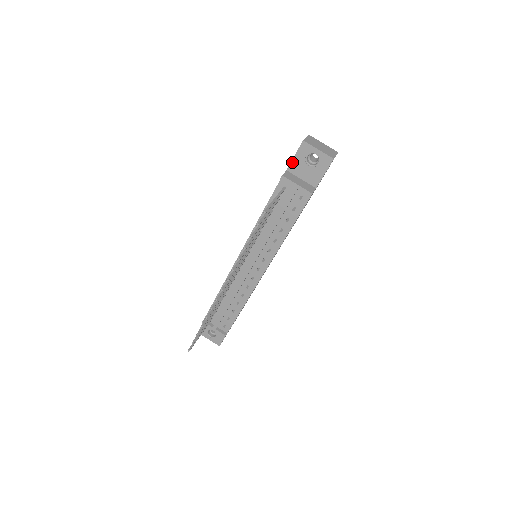
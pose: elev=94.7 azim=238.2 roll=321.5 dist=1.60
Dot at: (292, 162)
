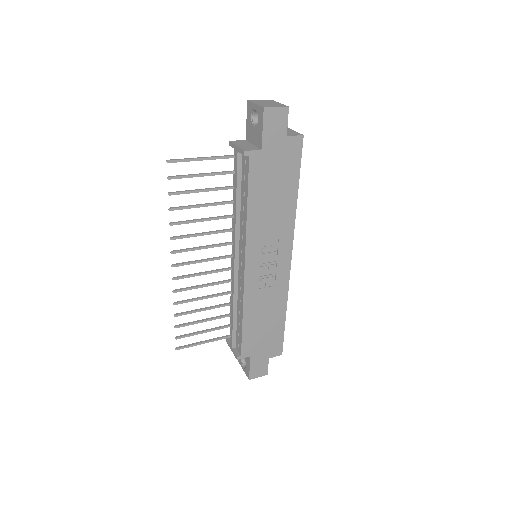
Dot at: (247, 129)
